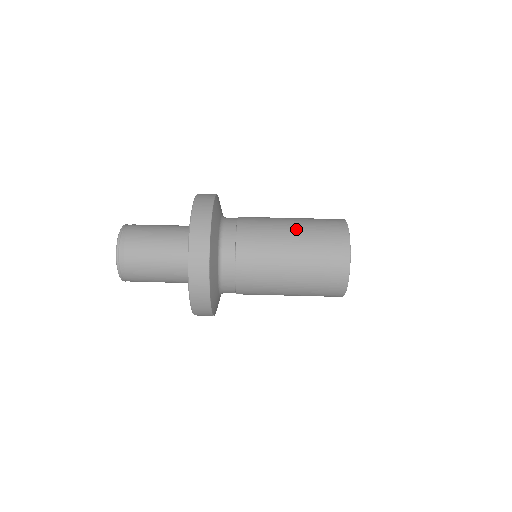
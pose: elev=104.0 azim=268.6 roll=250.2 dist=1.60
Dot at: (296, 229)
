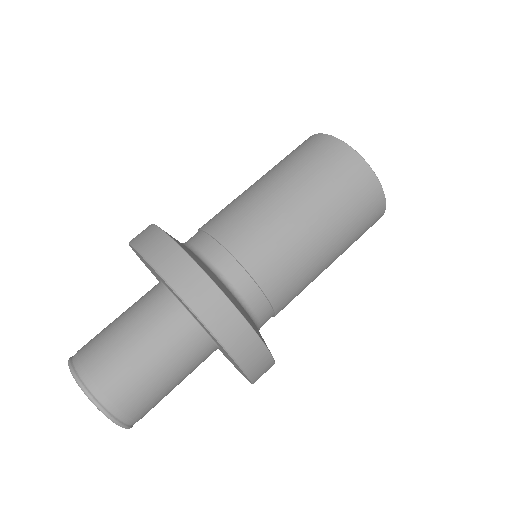
Dot at: (286, 186)
